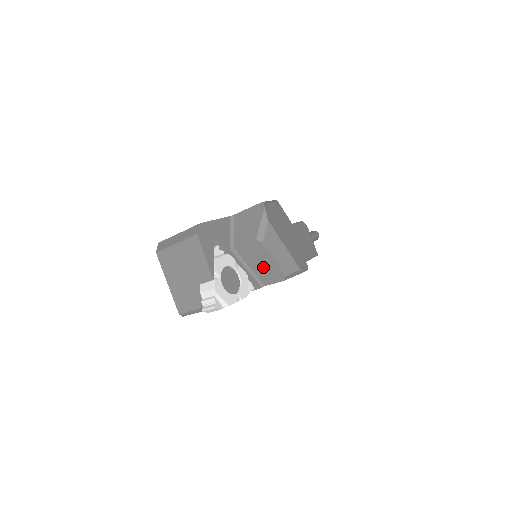
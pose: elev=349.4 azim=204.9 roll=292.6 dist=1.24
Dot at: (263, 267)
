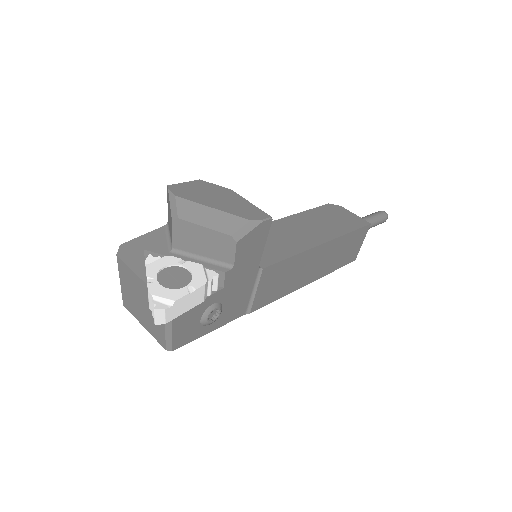
Dot at: (208, 245)
